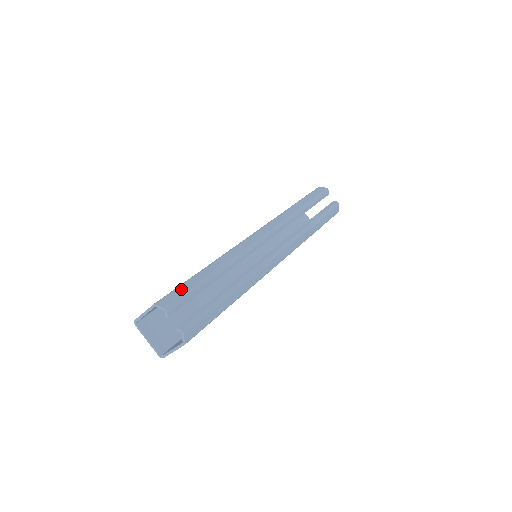
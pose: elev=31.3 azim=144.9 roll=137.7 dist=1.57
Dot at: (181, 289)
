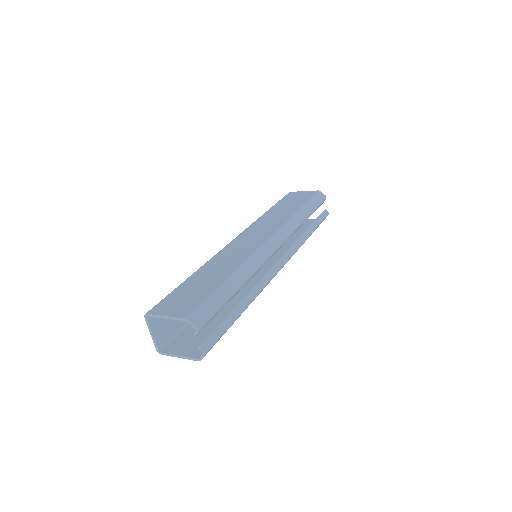
Dot at: (210, 304)
